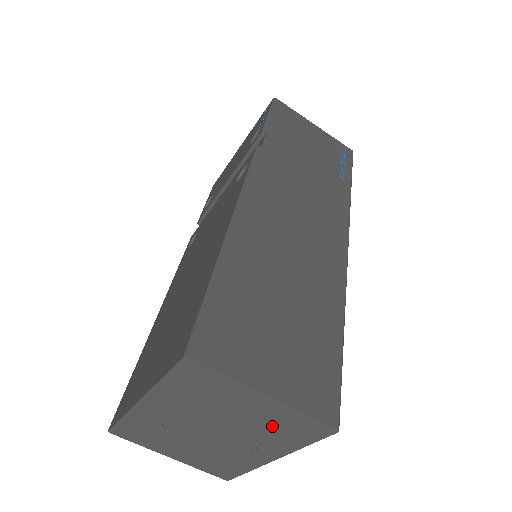
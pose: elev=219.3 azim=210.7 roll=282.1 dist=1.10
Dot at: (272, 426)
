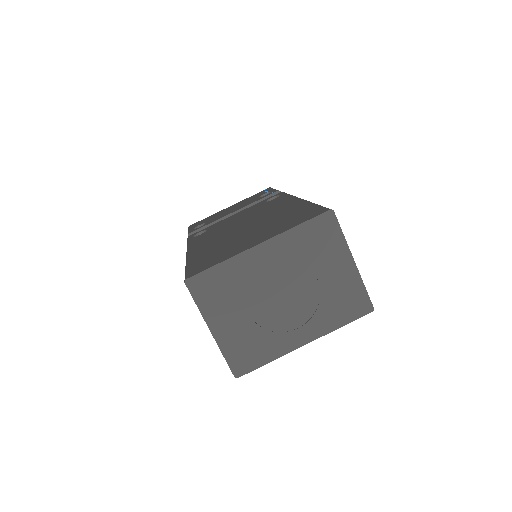
Dot at: (334, 297)
